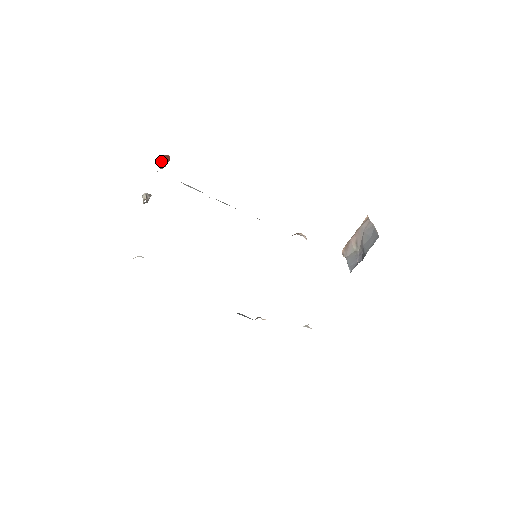
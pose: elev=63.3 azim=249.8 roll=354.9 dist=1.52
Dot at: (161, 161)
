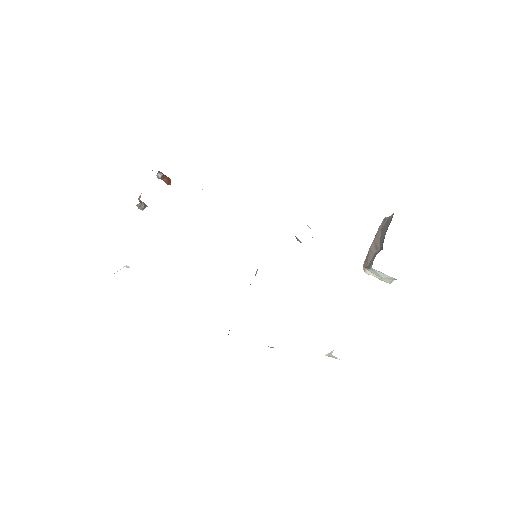
Dot at: (159, 171)
